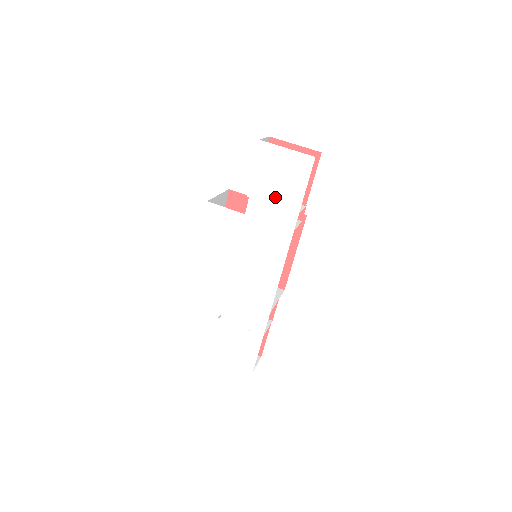
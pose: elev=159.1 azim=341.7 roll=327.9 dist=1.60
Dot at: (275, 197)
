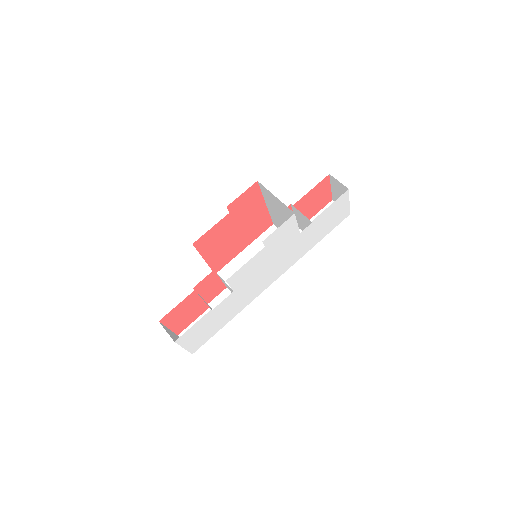
Dot at: (320, 229)
